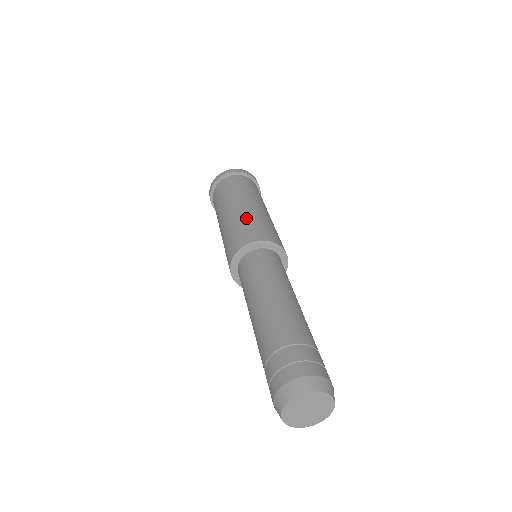
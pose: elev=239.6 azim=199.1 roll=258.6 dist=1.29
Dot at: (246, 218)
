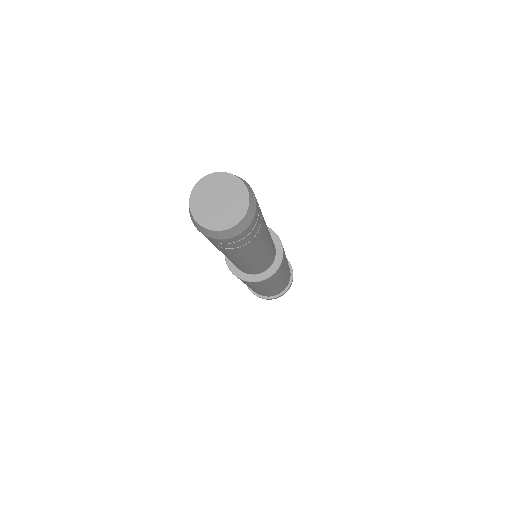
Dot at: occluded
